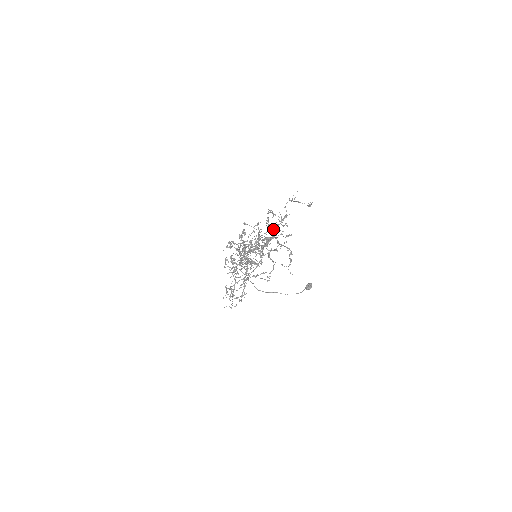
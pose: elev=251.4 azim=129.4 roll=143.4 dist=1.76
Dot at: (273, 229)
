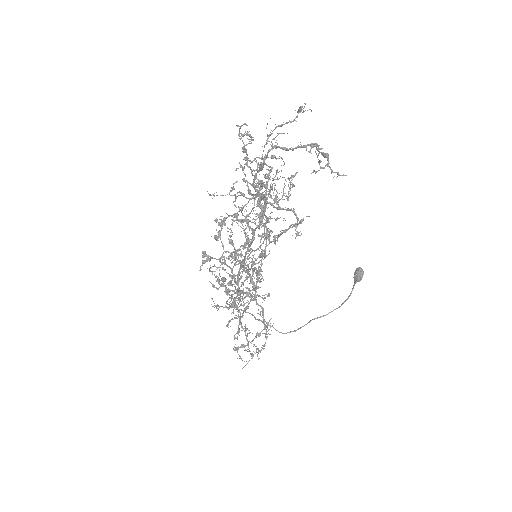
Dot at: occluded
